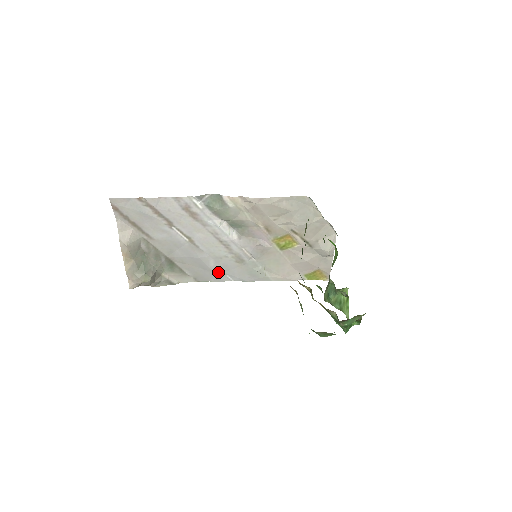
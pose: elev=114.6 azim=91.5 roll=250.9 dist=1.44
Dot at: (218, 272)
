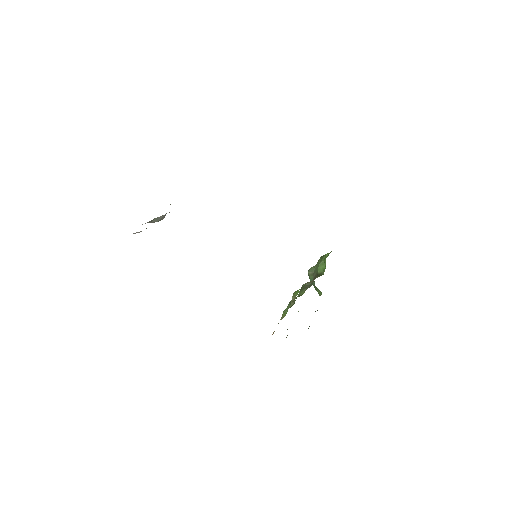
Dot at: occluded
